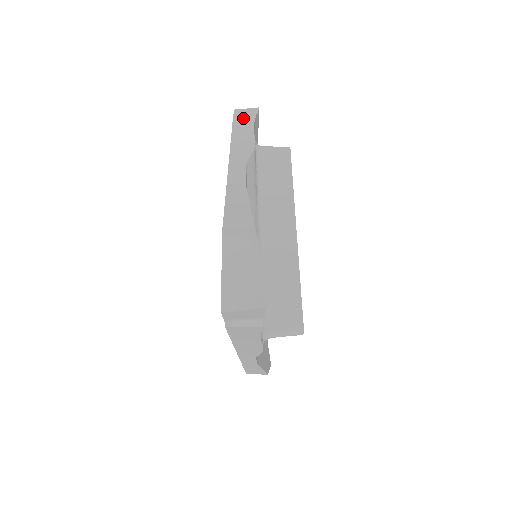
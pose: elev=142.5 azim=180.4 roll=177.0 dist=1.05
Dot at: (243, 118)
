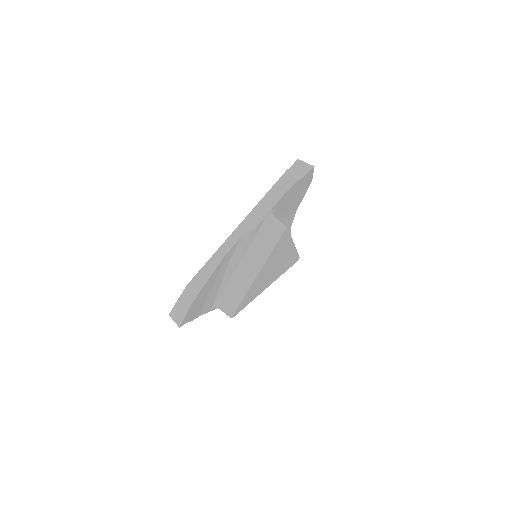
Dot at: (287, 180)
